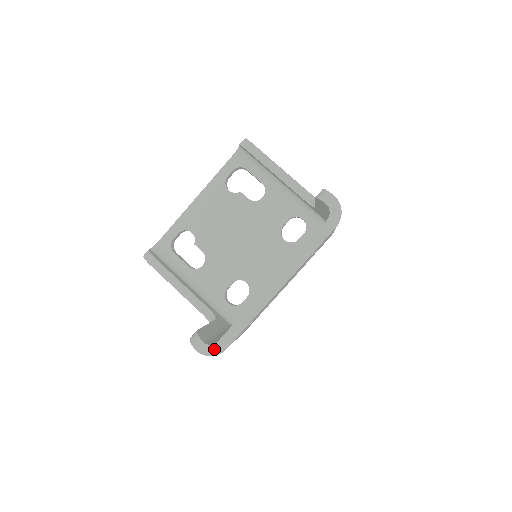
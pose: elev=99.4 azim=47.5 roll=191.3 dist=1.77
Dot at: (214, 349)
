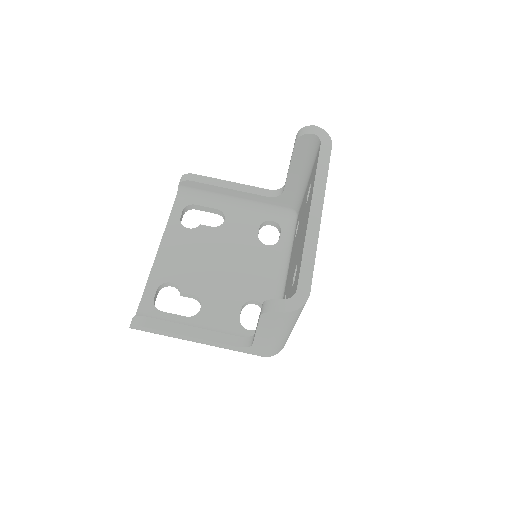
Dot at: (298, 299)
